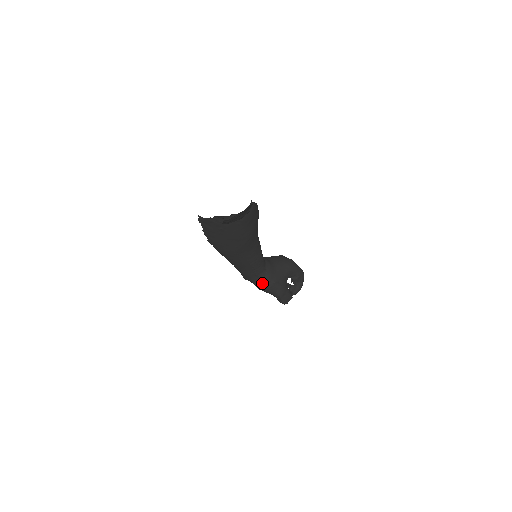
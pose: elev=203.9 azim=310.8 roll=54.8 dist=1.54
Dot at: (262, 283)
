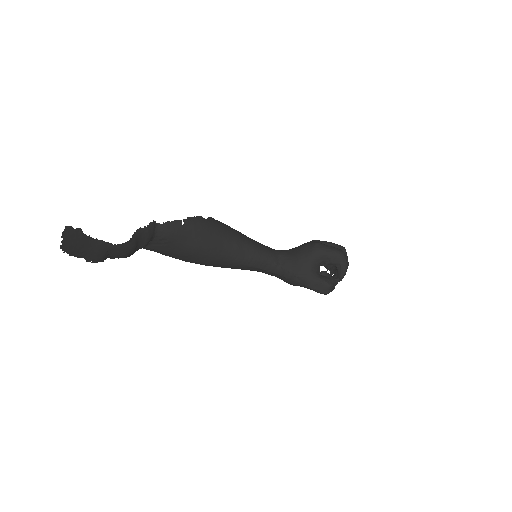
Dot at: (285, 279)
